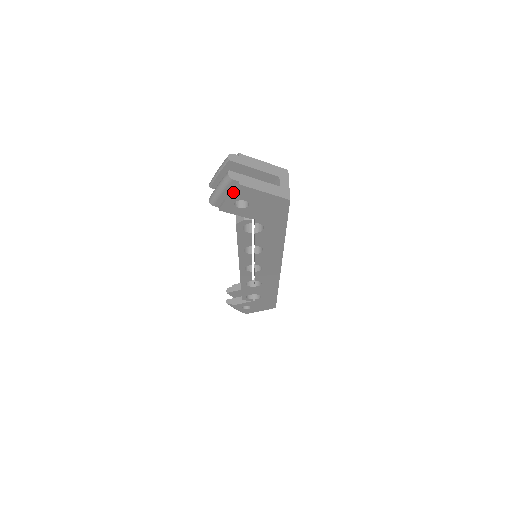
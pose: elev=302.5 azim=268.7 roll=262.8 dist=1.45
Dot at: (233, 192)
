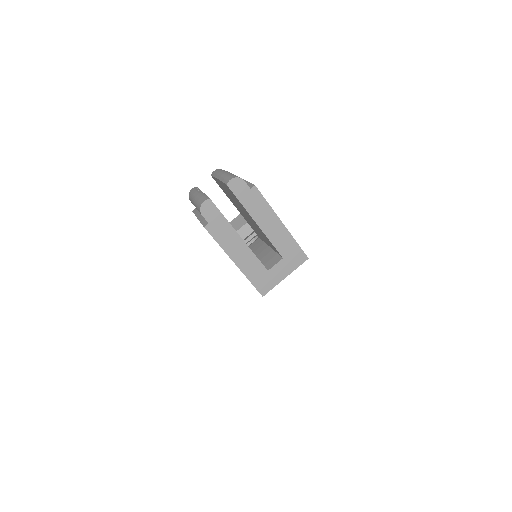
Dot at: (201, 222)
